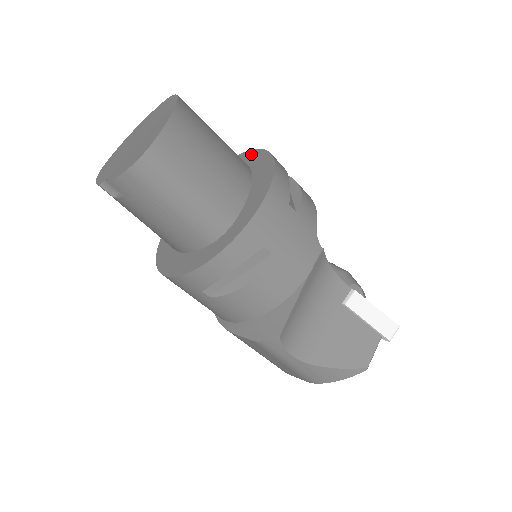
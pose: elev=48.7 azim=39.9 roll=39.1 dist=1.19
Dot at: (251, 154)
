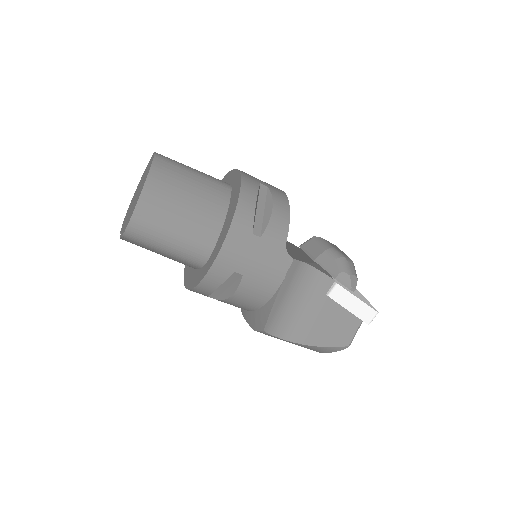
Dot at: (235, 175)
